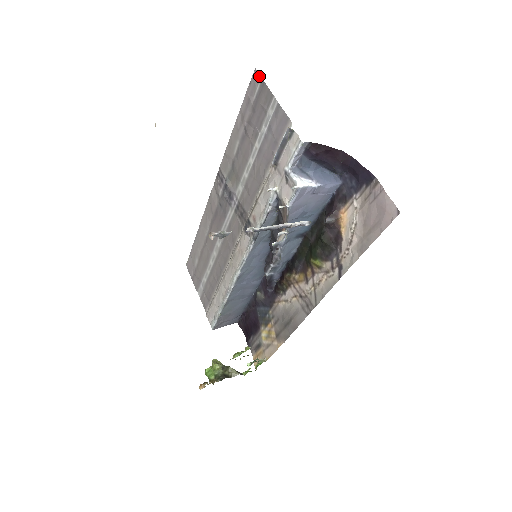
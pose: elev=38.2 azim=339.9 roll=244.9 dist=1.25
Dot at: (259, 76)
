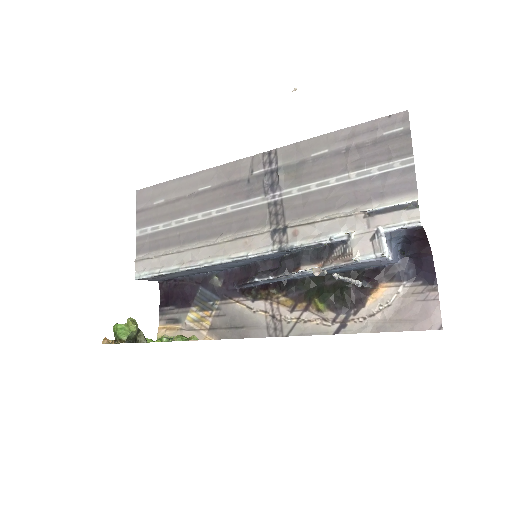
Dot at: (408, 122)
